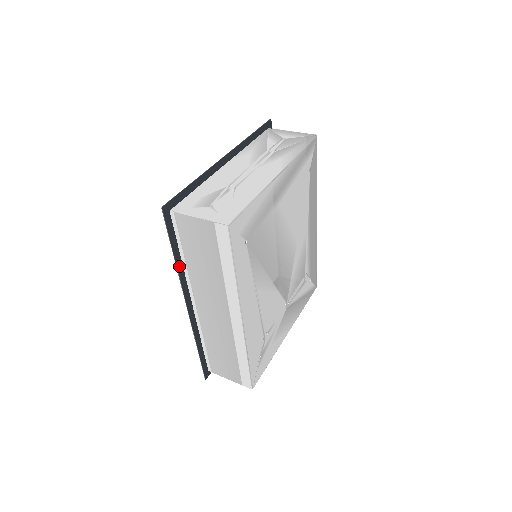
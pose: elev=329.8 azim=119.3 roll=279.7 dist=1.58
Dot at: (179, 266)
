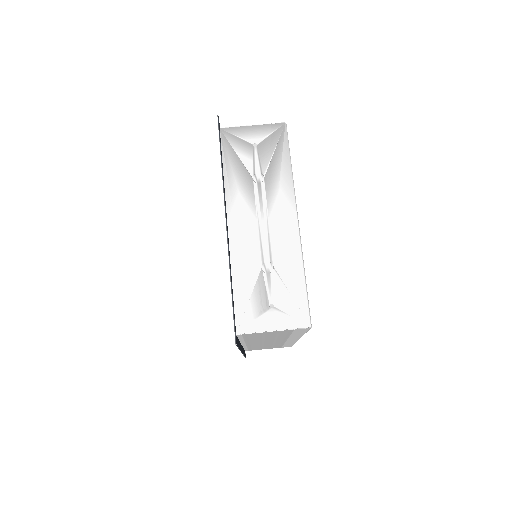
Dot at: occluded
